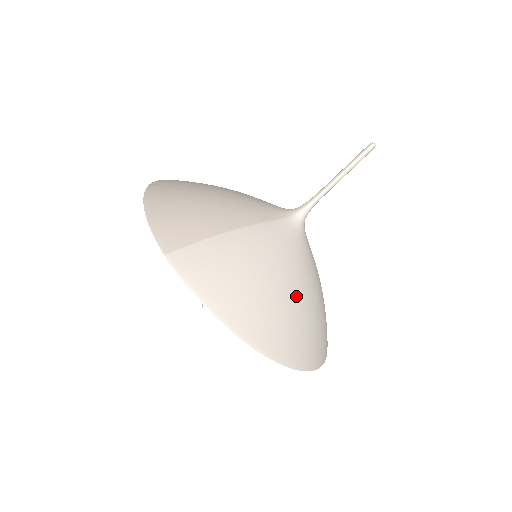
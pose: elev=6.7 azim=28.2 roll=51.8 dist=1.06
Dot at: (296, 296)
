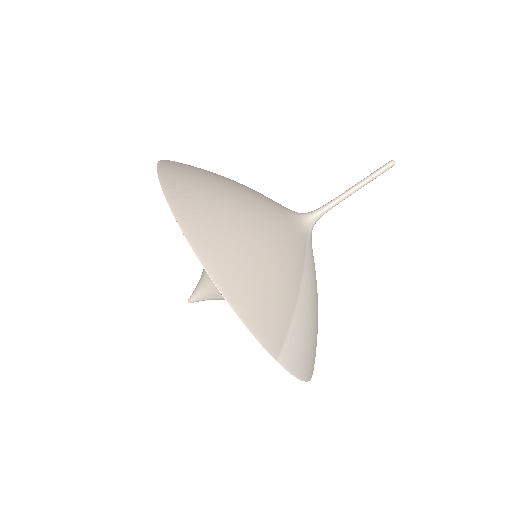
Dot at: occluded
